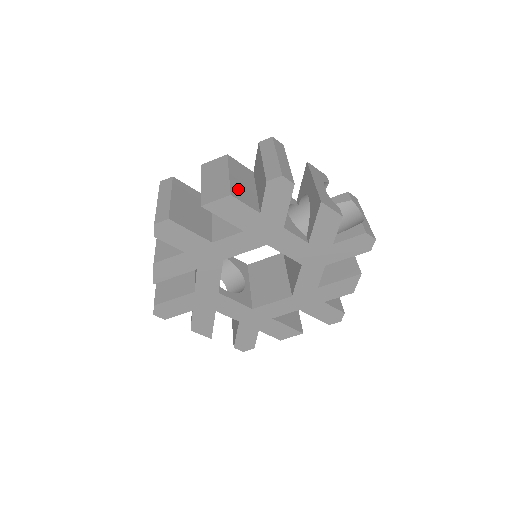
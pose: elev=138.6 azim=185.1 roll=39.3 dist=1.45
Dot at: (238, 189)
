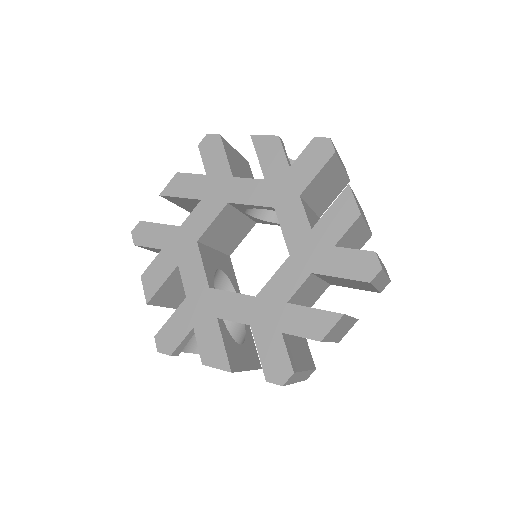
Dot at: occluded
